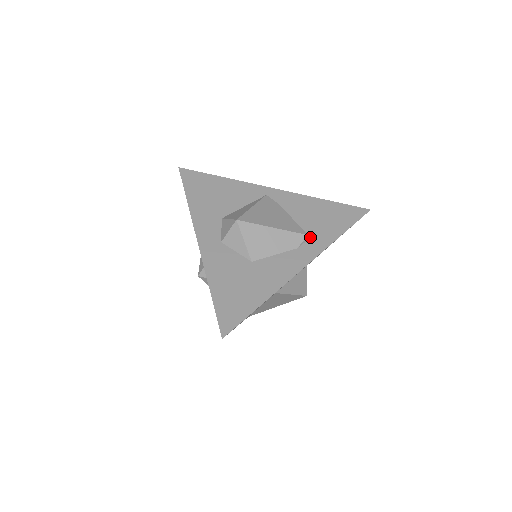
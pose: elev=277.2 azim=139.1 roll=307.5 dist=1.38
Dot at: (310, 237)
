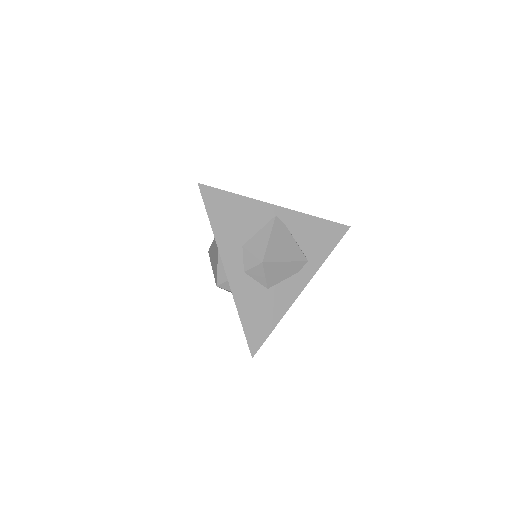
Dot at: (308, 260)
